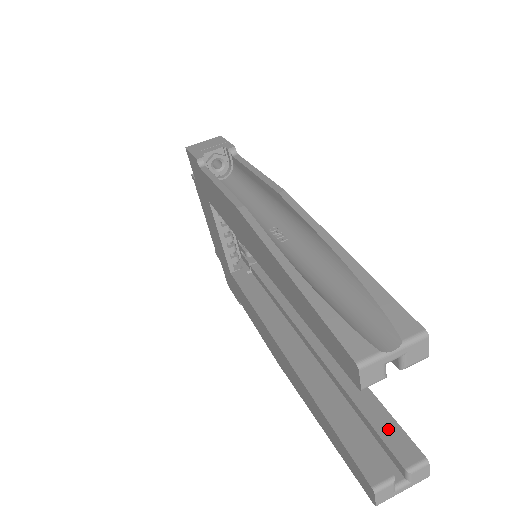
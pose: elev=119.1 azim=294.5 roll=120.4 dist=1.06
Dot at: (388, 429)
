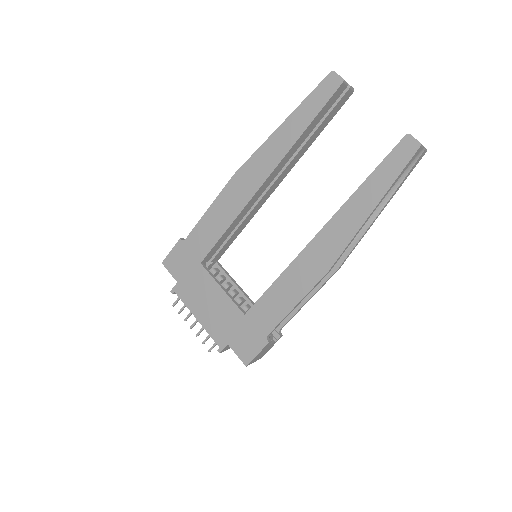
Dot at: occluded
